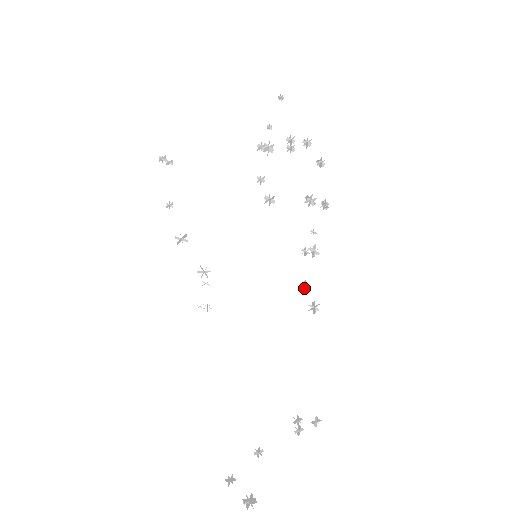
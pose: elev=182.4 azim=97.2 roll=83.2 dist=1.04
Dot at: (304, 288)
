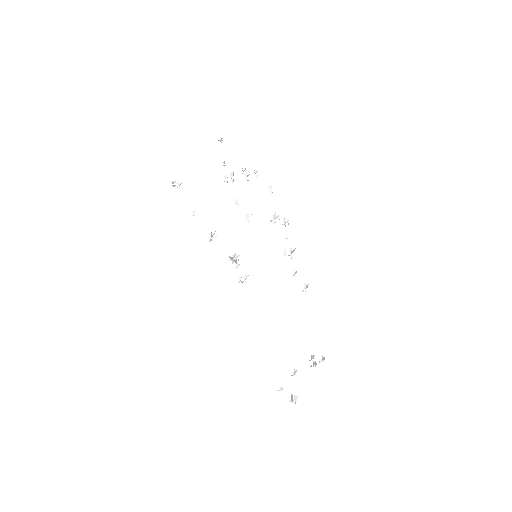
Dot at: (296, 274)
